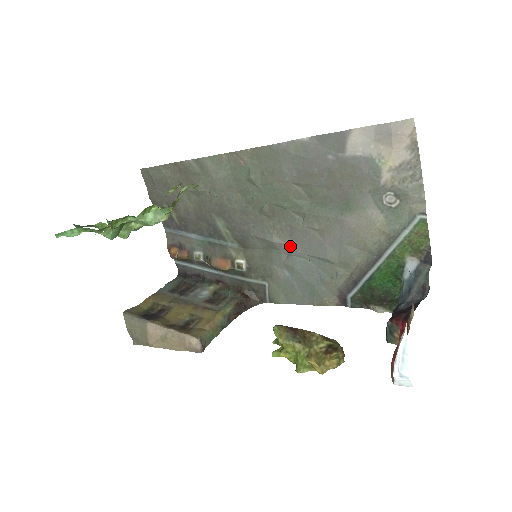
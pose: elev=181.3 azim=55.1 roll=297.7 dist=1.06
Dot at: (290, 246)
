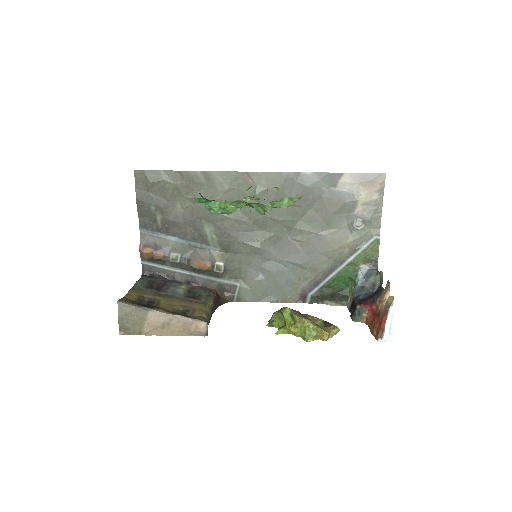
Dot at: (272, 253)
